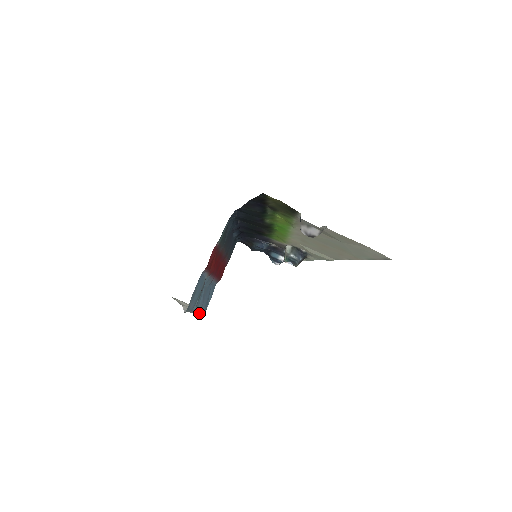
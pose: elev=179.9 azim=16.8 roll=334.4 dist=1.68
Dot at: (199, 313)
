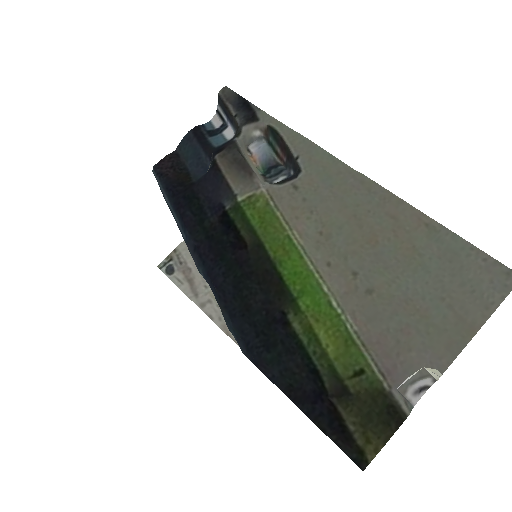
Dot at: occluded
